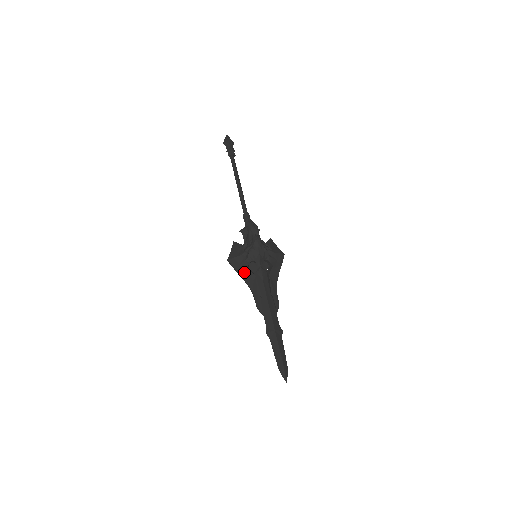
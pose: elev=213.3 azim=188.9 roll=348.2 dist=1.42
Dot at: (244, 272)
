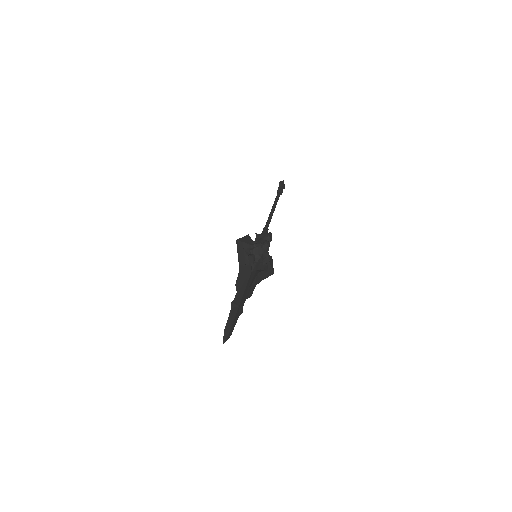
Dot at: (243, 256)
